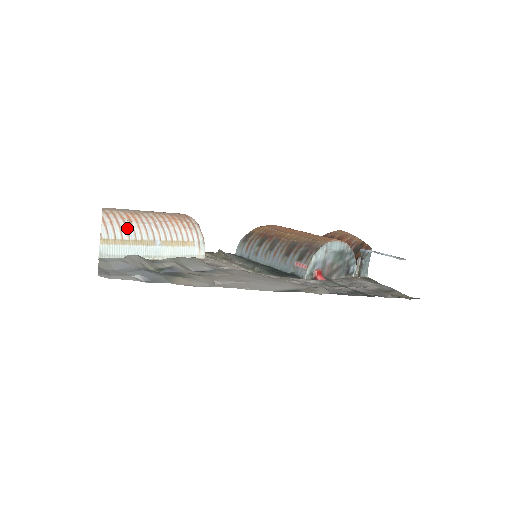
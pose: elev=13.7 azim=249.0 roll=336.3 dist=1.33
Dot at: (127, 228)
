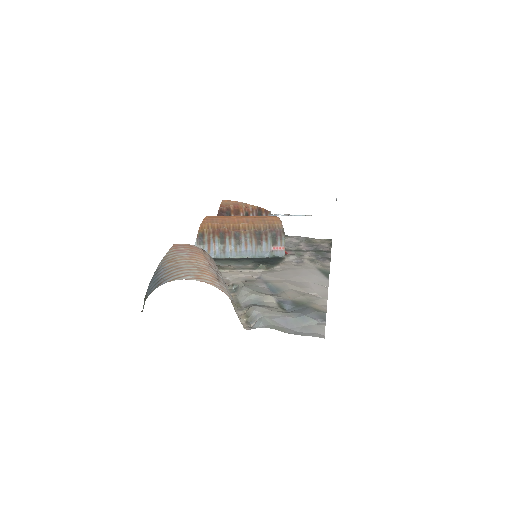
Dot at: (226, 288)
